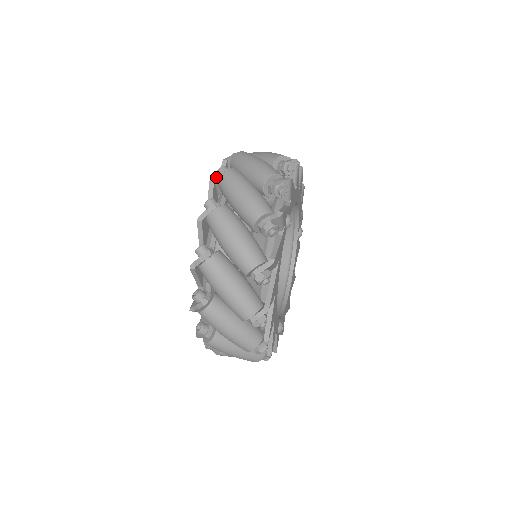
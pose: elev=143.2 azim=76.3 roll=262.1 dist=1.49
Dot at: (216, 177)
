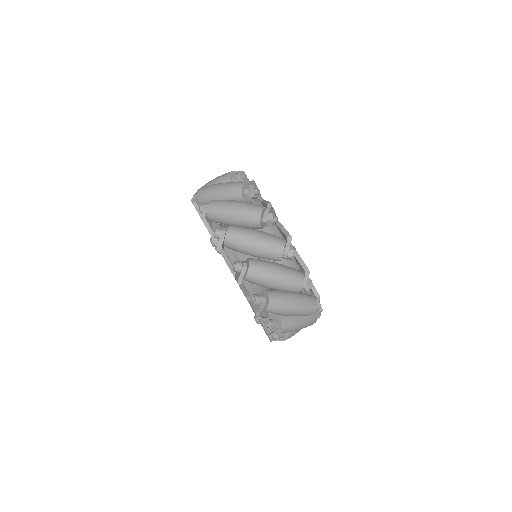
Dot at: (204, 214)
